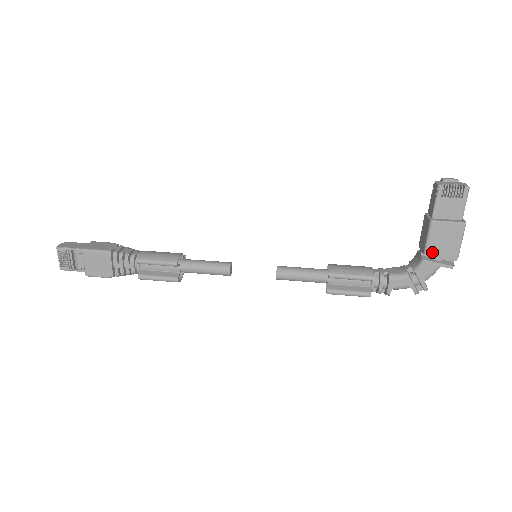
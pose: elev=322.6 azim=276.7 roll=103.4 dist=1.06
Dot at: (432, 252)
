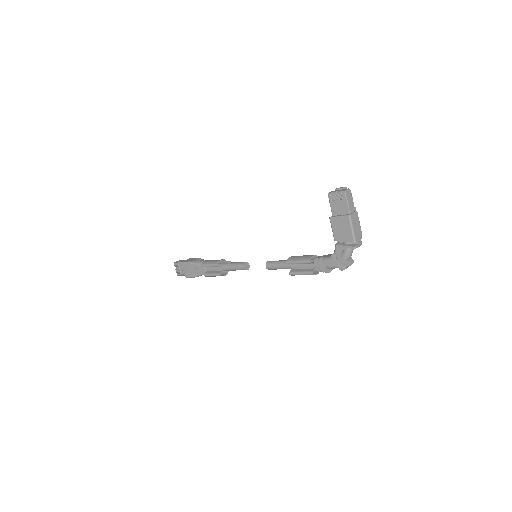
Dot at: (338, 239)
